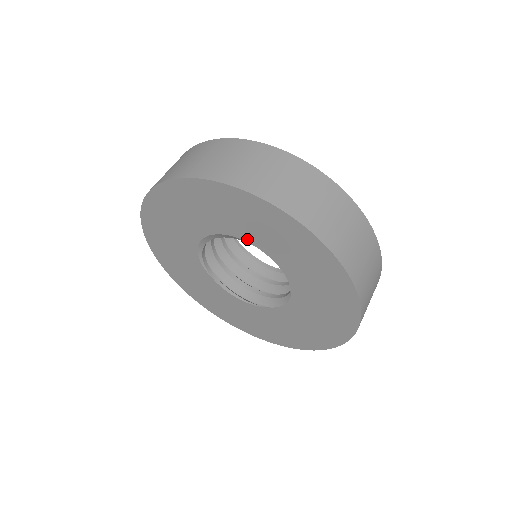
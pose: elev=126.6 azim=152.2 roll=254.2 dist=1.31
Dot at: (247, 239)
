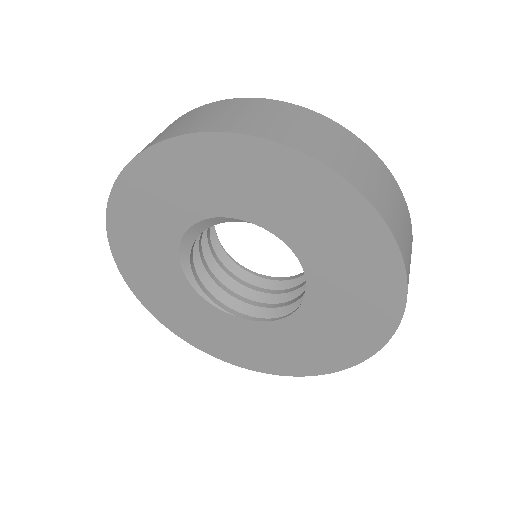
Dot at: (195, 218)
